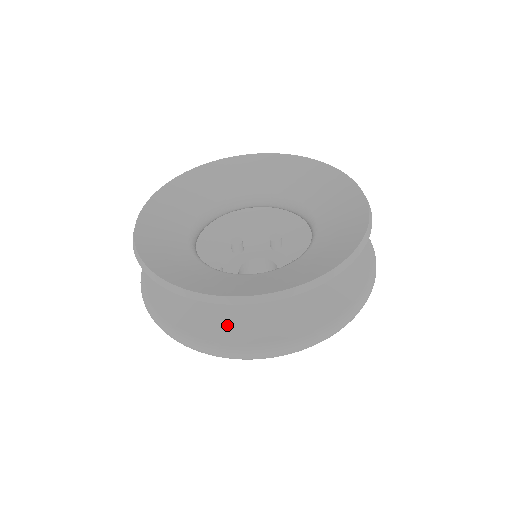
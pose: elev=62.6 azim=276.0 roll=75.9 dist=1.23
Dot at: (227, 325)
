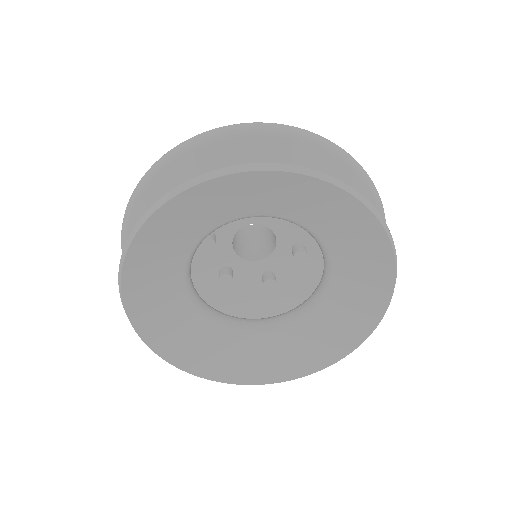
Dot at: occluded
